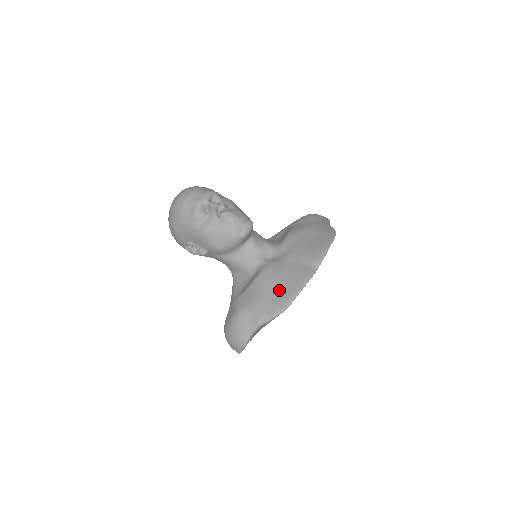
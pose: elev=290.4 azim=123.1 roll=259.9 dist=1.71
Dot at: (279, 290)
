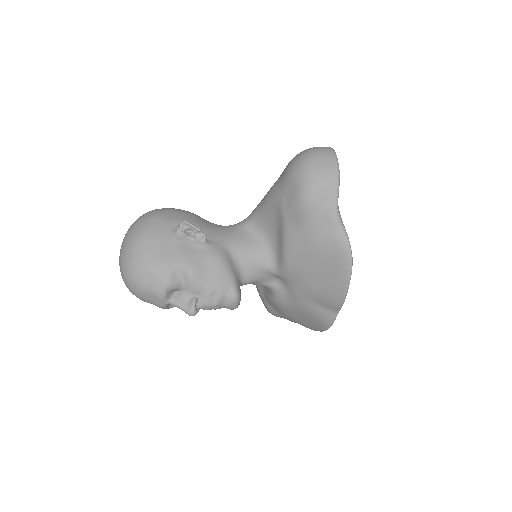
Dot at: (303, 320)
